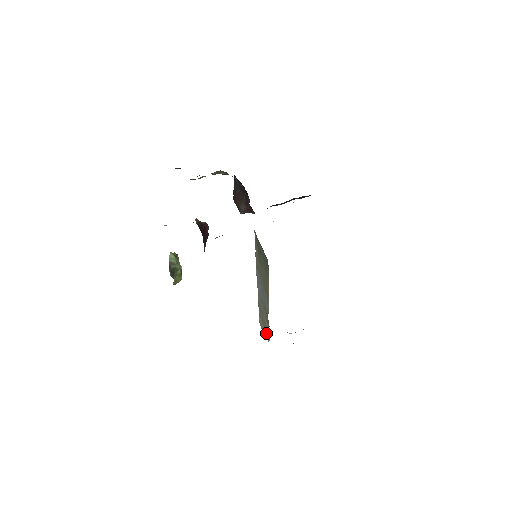
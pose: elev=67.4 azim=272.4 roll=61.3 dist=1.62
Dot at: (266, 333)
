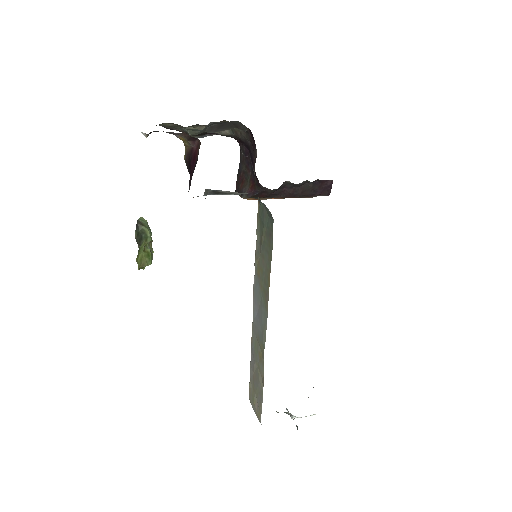
Dot at: (257, 403)
